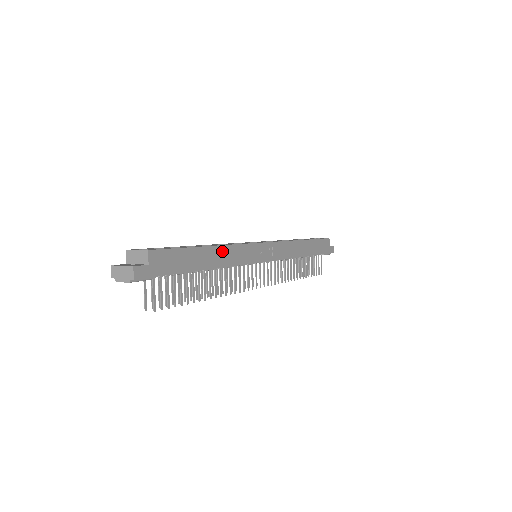
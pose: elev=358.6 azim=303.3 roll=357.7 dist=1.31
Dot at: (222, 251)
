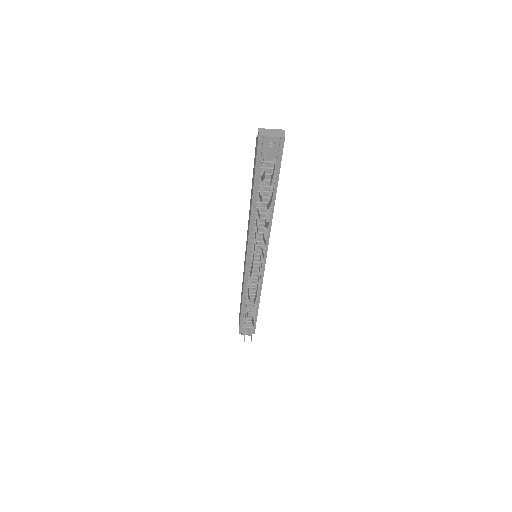
Dot at: occluded
